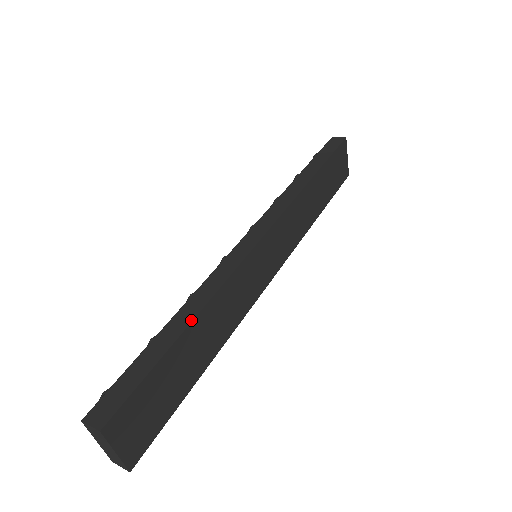
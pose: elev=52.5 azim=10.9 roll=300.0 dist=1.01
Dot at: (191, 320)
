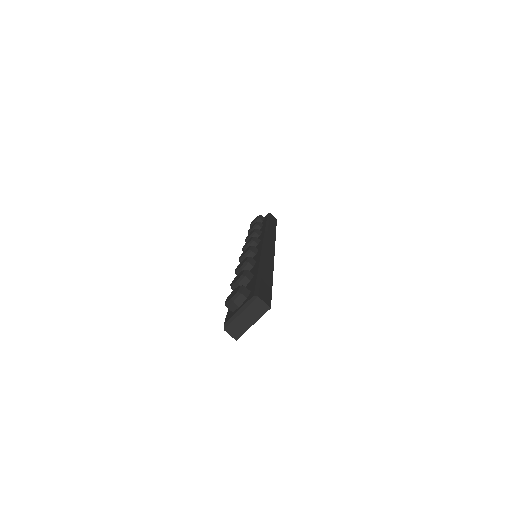
Dot at: occluded
